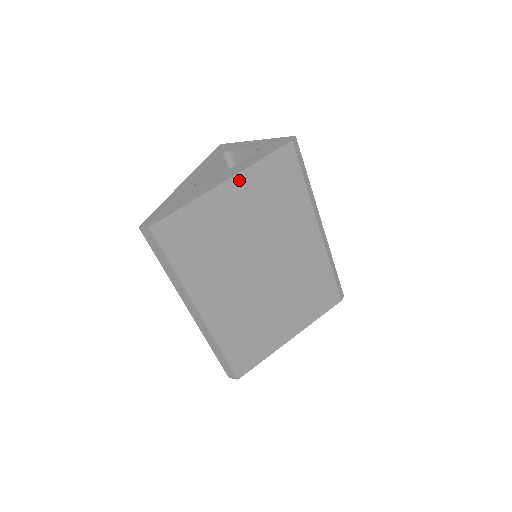
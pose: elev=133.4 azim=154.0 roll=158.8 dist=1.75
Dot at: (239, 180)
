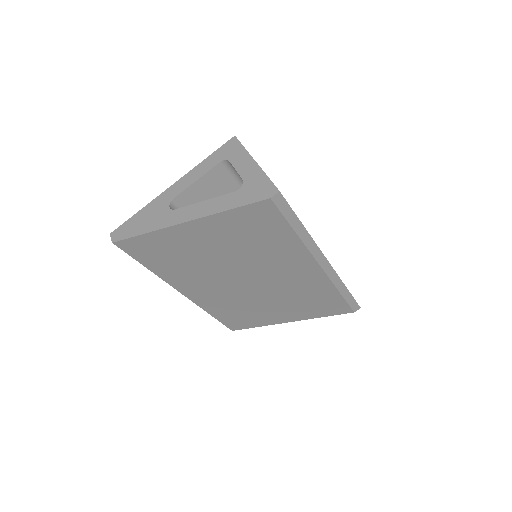
Dot at: (203, 223)
